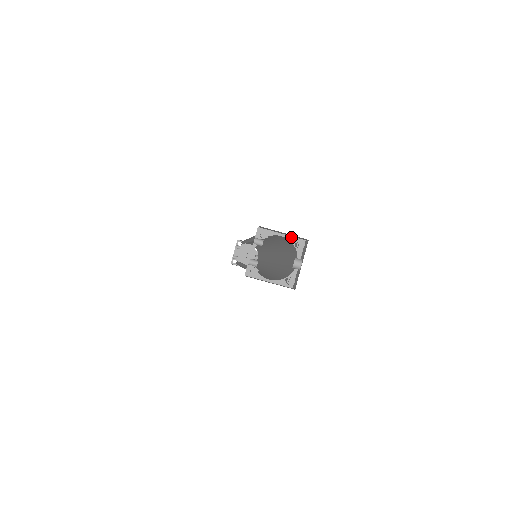
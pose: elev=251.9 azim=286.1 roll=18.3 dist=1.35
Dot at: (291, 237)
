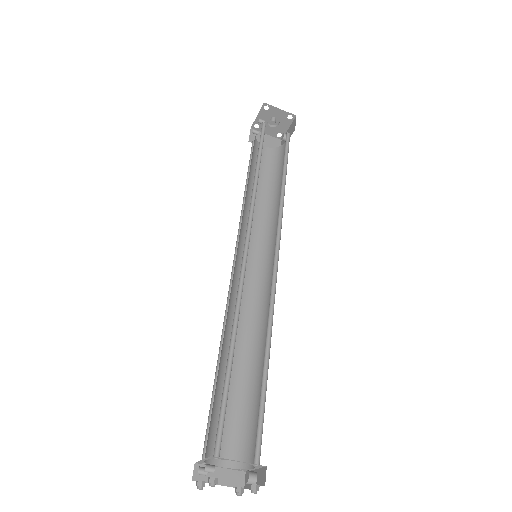
Dot at: (250, 463)
